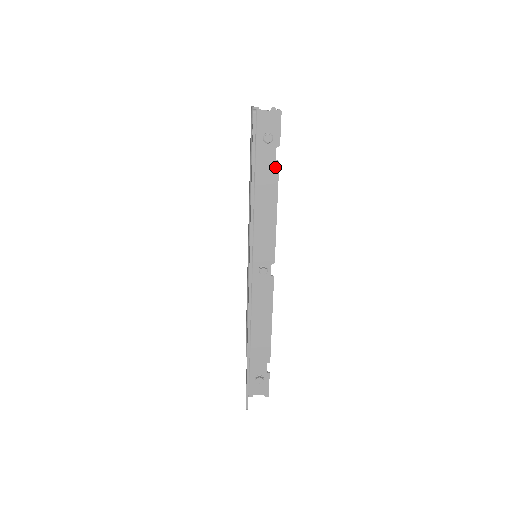
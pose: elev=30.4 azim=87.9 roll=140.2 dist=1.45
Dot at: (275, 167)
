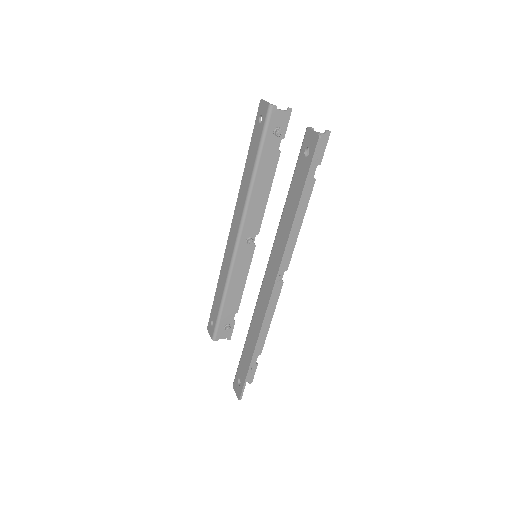
Dot at: (311, 184)
